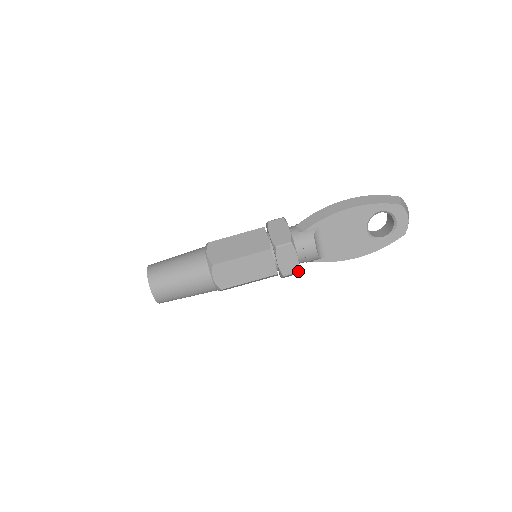
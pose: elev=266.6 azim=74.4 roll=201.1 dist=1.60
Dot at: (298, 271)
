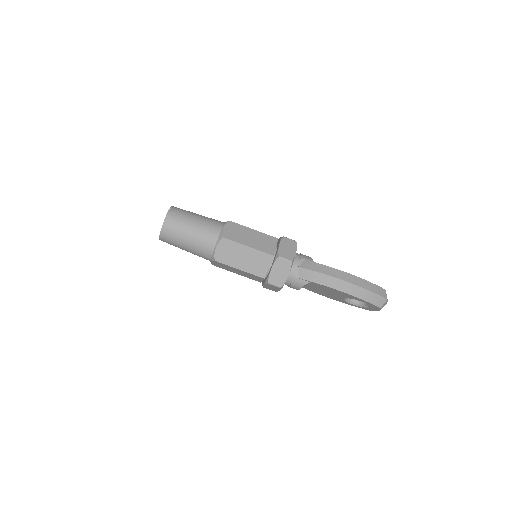
Dot at: (275, 291)
